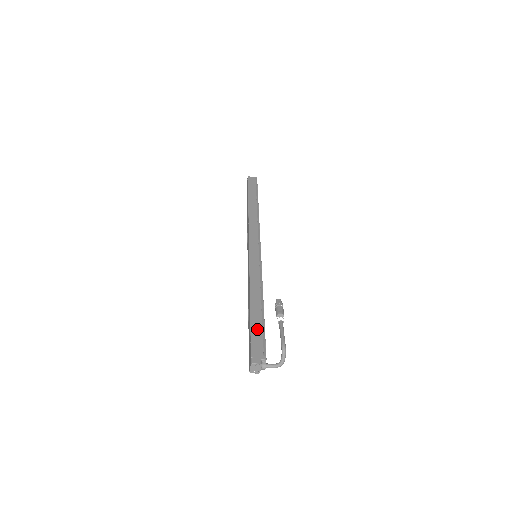
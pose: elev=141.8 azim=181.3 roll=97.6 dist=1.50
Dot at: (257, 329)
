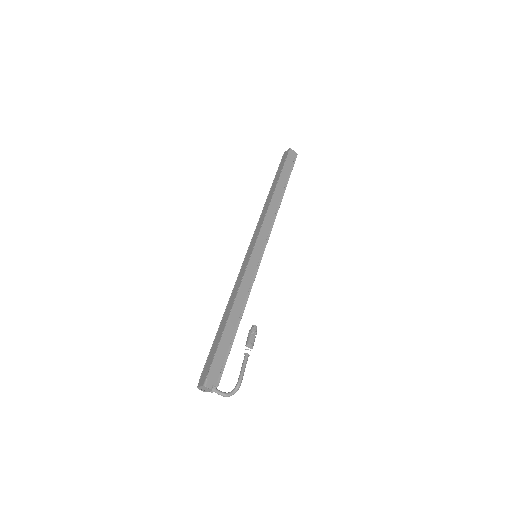
Dot at: (224, 349)
